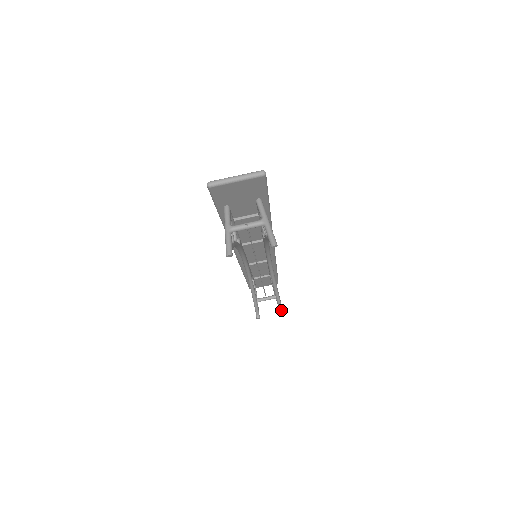
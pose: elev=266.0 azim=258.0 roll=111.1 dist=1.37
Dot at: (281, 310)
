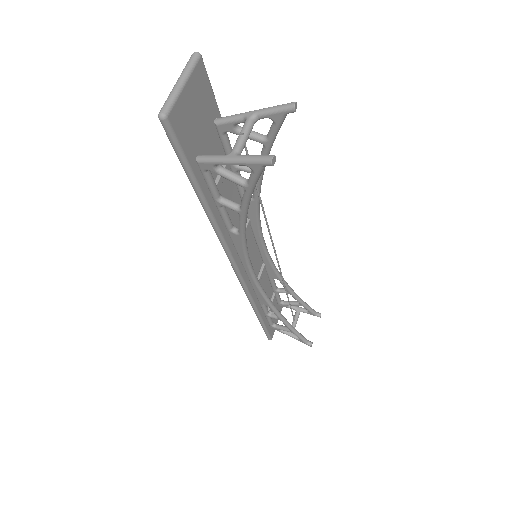
Dot at: (317, 314)
